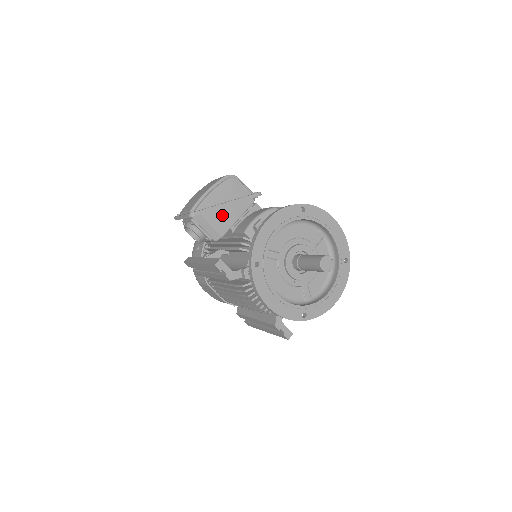
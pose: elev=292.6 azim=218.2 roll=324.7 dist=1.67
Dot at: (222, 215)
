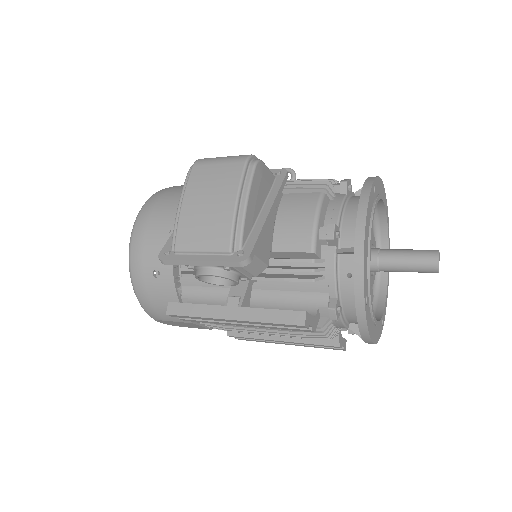
Dot at: occluded
